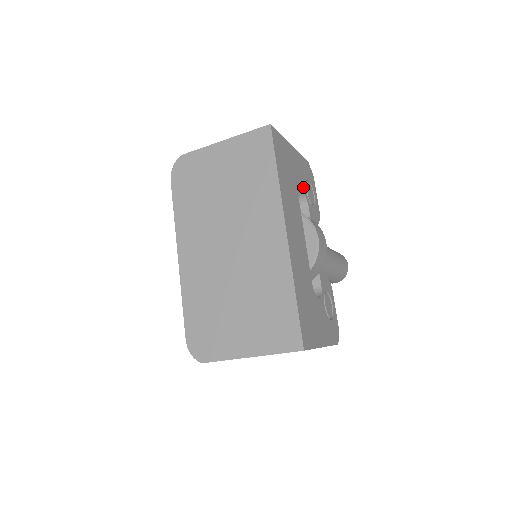
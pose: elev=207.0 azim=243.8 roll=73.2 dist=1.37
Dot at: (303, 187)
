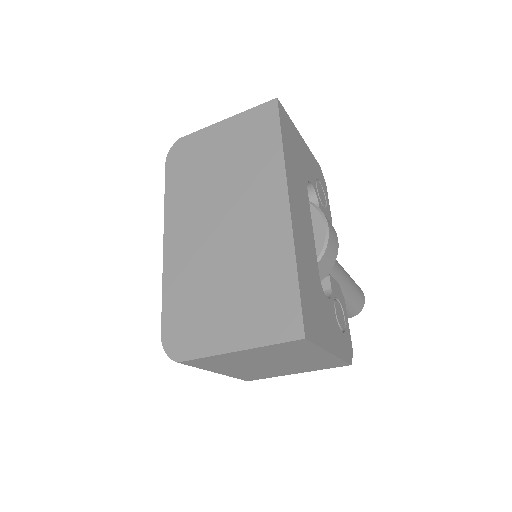
Dot at: (313, 181)
